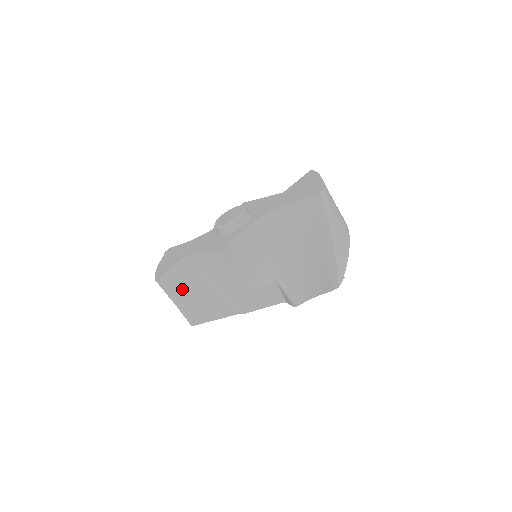
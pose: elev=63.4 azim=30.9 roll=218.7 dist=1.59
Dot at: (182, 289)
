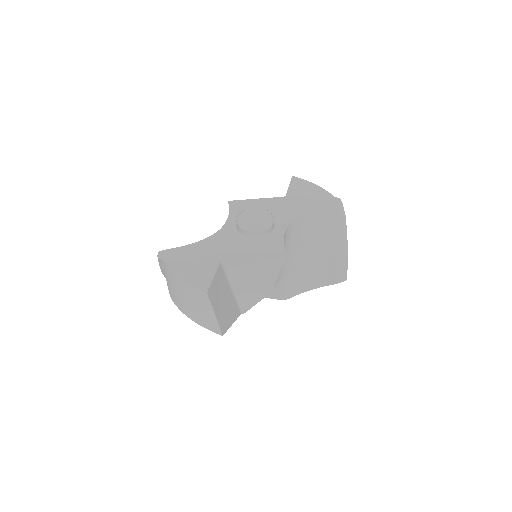
Dot at: (219, 298)
